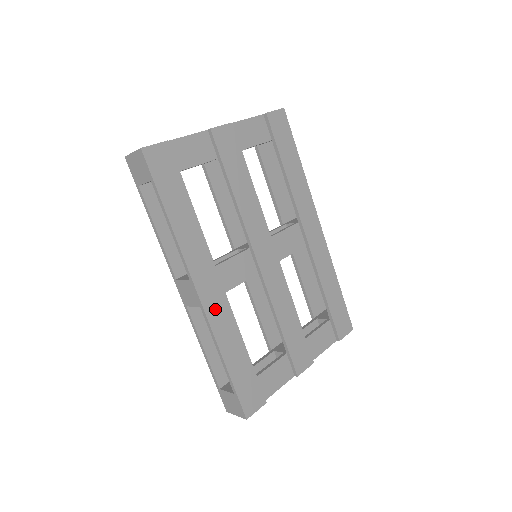
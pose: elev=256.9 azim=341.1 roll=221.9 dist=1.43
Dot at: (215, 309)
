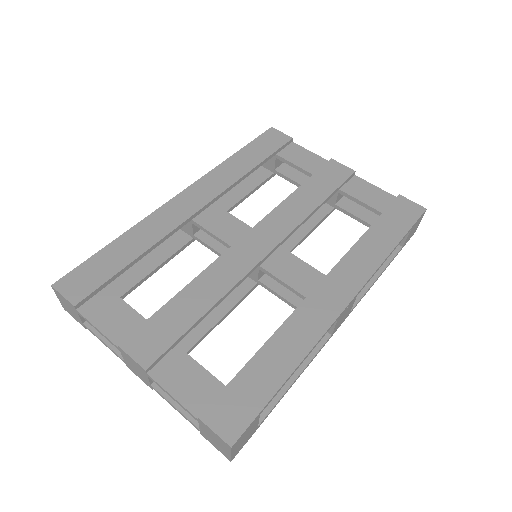
Dot at: (172, 212)
